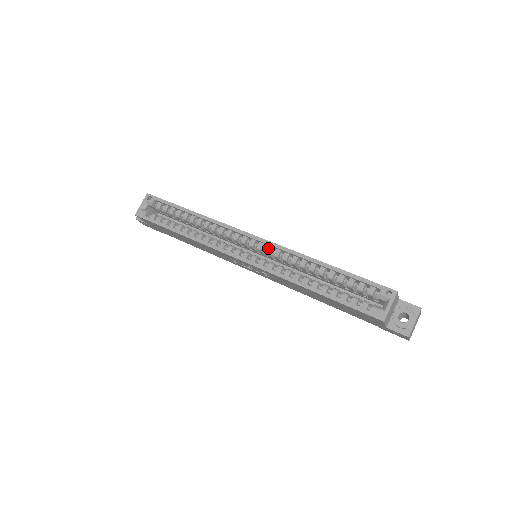
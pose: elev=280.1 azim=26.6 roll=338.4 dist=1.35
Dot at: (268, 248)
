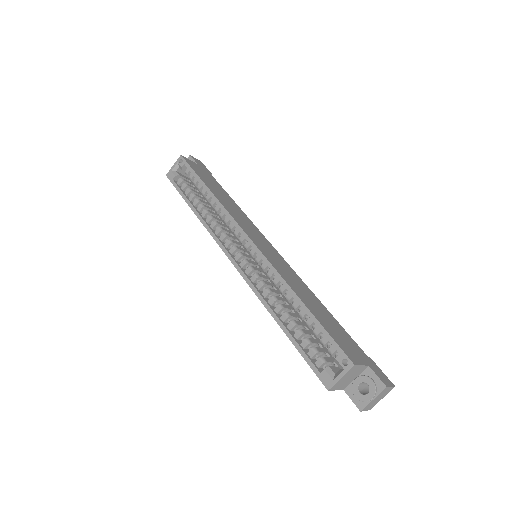
Dot at: (258, 258)
